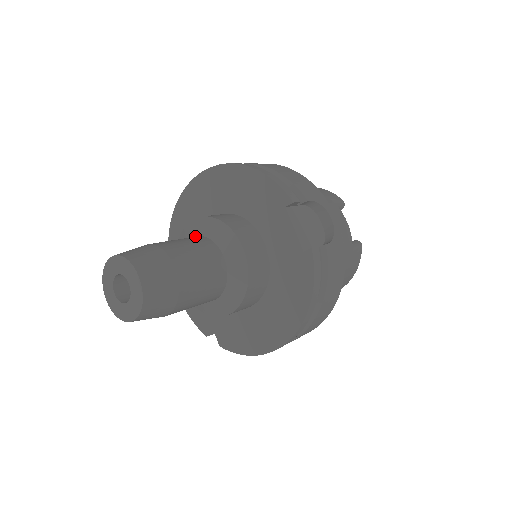
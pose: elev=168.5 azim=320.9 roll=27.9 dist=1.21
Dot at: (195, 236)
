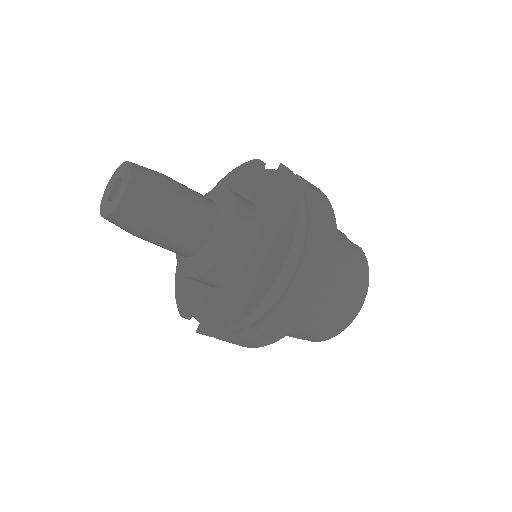
Dot at: occluded
